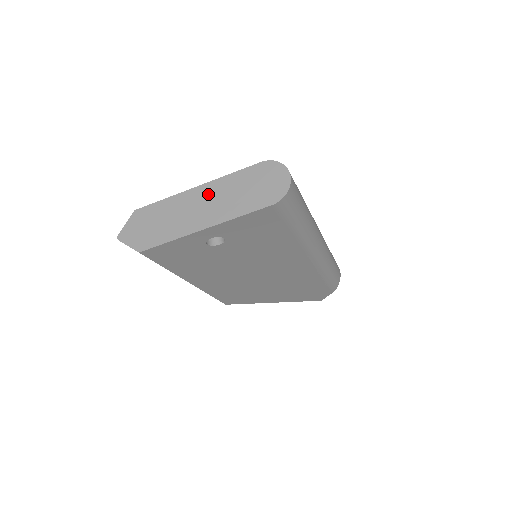
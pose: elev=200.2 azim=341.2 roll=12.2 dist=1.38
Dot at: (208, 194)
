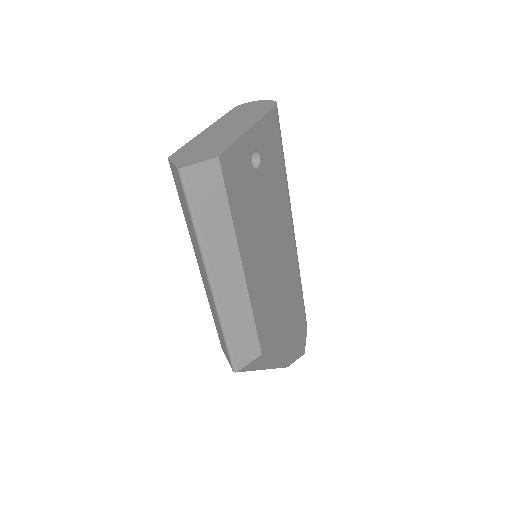
Dot at: (222, 125)
